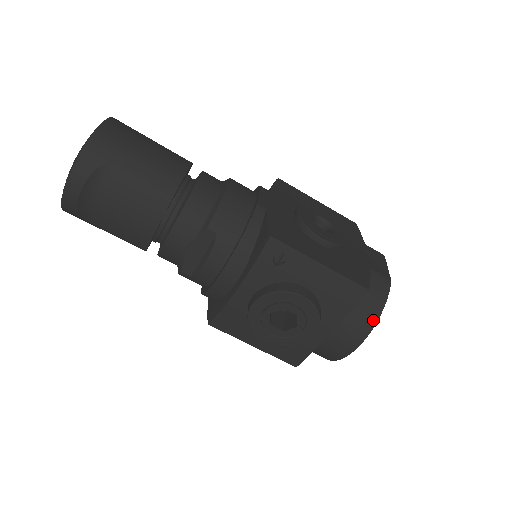
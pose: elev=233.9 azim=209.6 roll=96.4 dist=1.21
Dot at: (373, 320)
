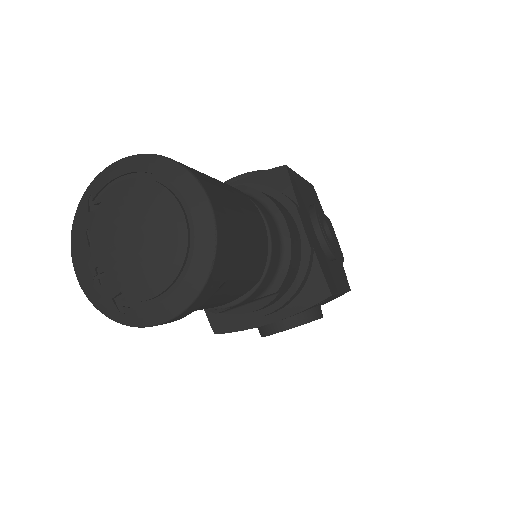
Dot at: occluded
